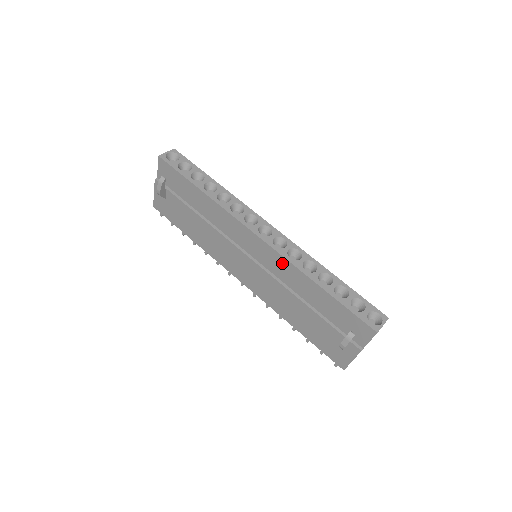
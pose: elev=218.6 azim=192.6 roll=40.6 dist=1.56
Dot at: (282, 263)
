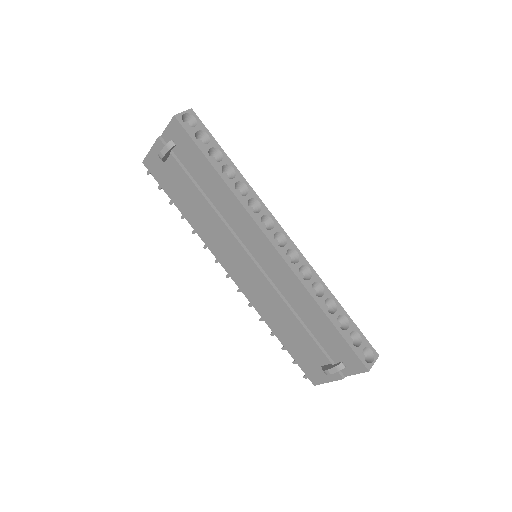
Dot at: (290, 279)
